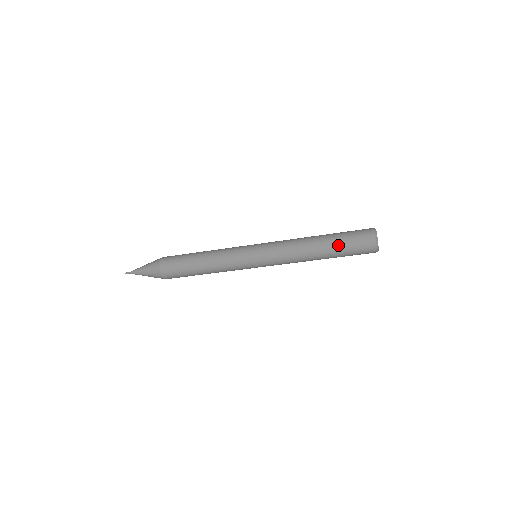
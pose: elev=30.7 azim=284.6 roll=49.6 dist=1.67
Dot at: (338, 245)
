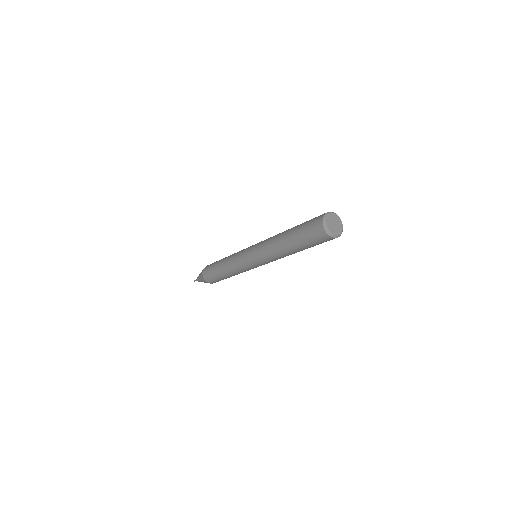
Dot at: (303, 246)
